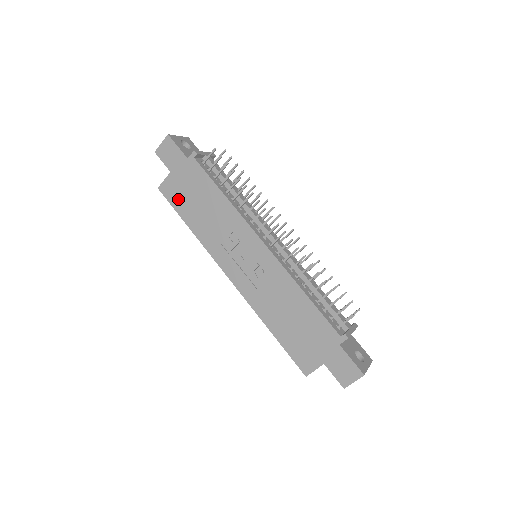
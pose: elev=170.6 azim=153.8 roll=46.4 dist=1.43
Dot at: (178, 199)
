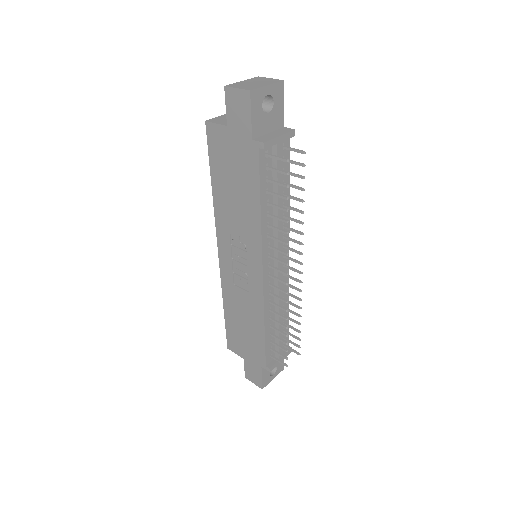
Dot at: (218, 156)
